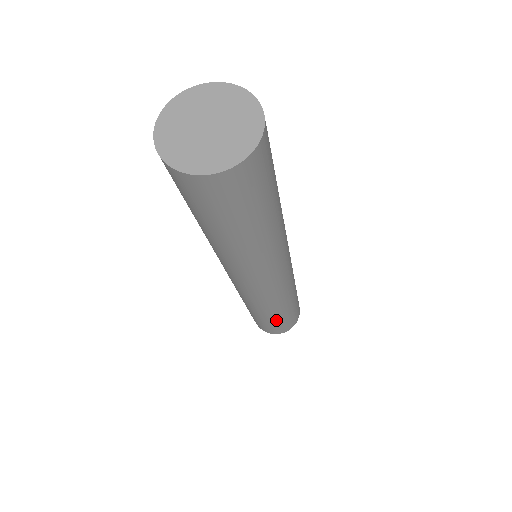
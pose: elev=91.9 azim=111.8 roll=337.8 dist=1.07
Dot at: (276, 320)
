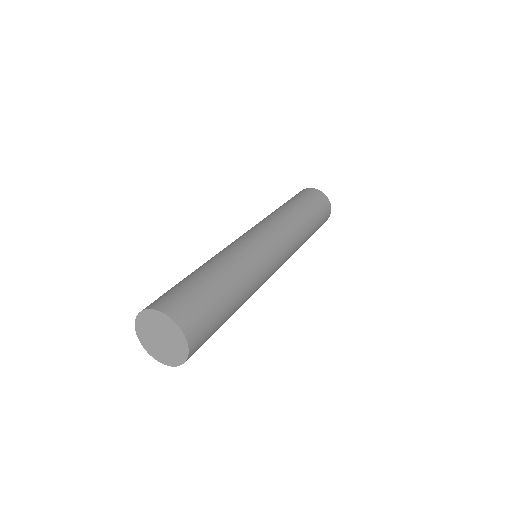
Dot at: (313, 233)
